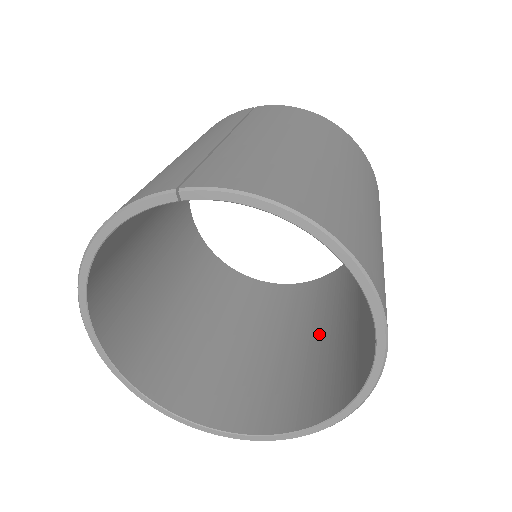
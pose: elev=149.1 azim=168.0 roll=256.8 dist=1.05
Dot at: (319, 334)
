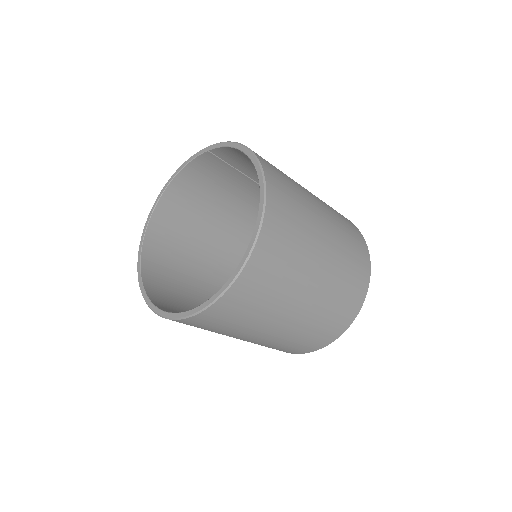
Dot at: occluded
